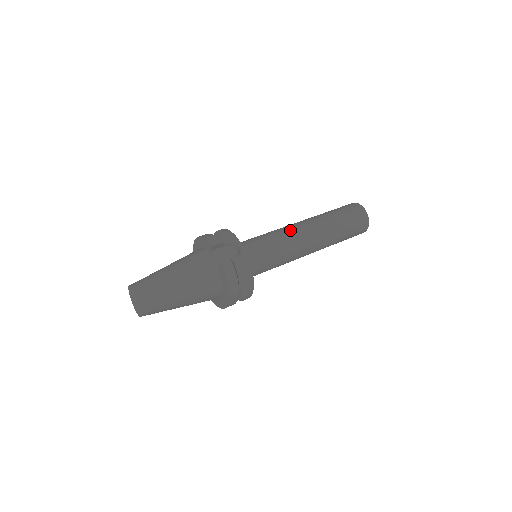
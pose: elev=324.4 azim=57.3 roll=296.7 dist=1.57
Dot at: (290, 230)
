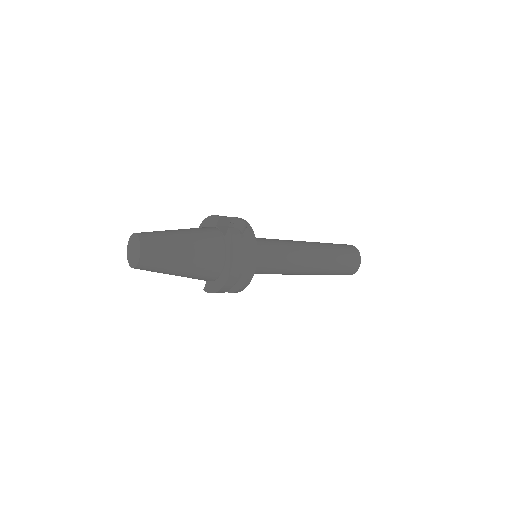
Dot at: (290, 240)
